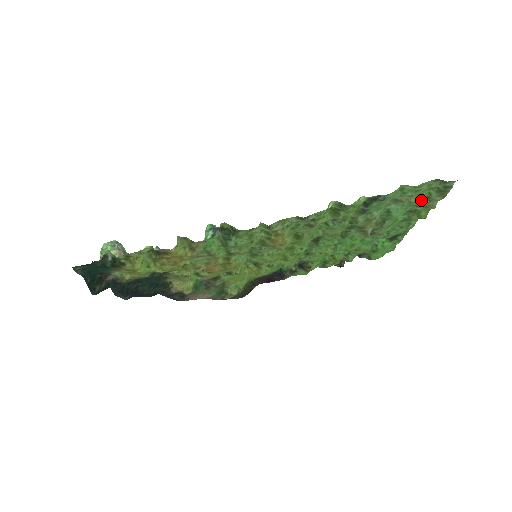
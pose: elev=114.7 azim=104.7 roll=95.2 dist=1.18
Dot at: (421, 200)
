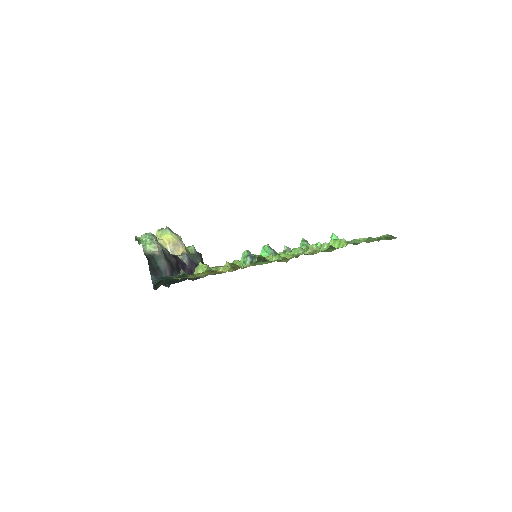
Dot at: occluded
